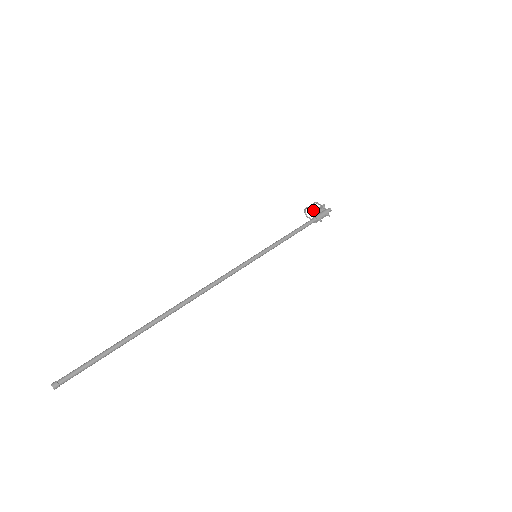
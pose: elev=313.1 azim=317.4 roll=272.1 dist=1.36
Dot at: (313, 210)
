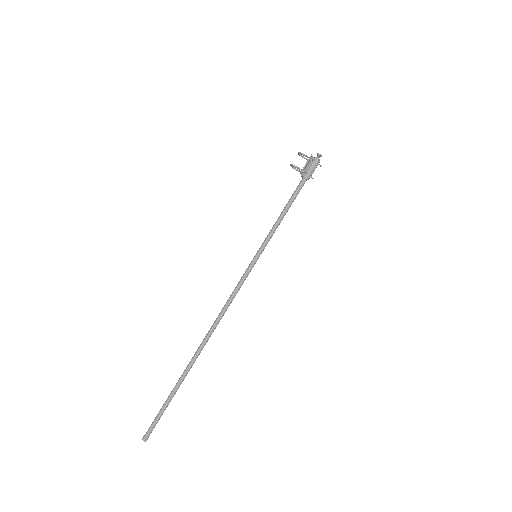
Dot at: occluded
